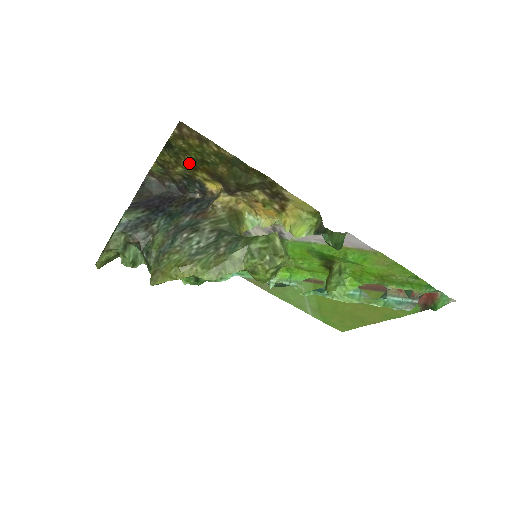
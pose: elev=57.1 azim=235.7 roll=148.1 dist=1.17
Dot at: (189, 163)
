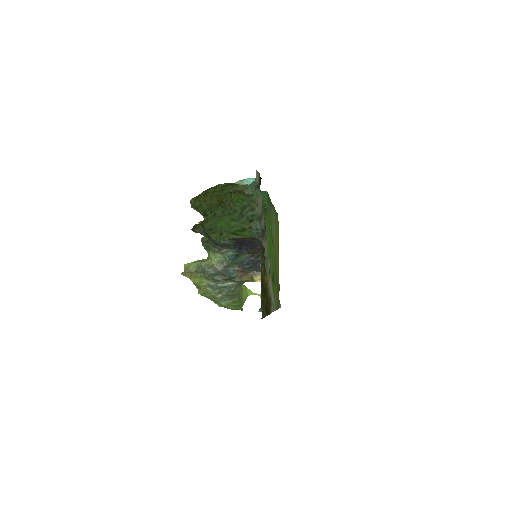
Dot at: (263, 285)
